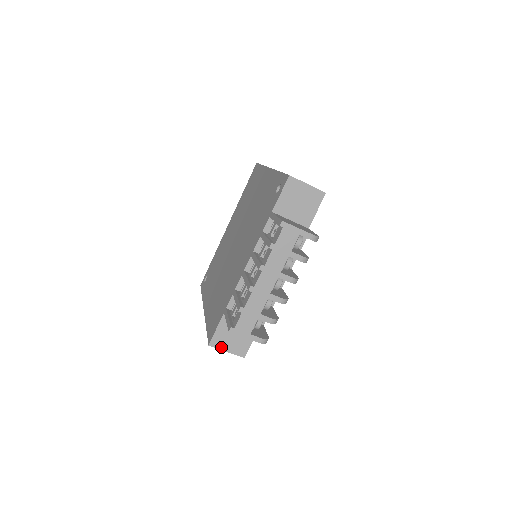
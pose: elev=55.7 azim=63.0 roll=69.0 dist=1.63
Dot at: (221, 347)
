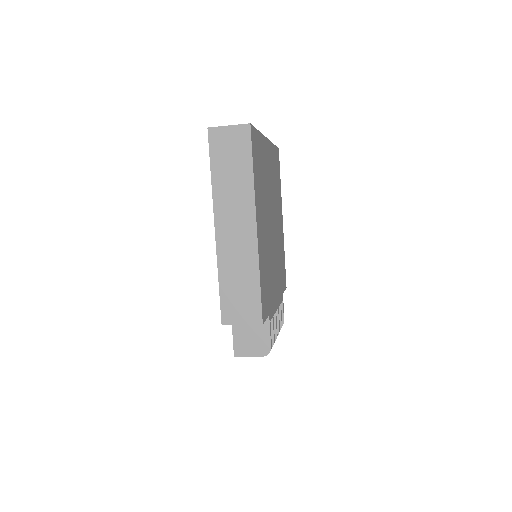
Dot at: occluded
